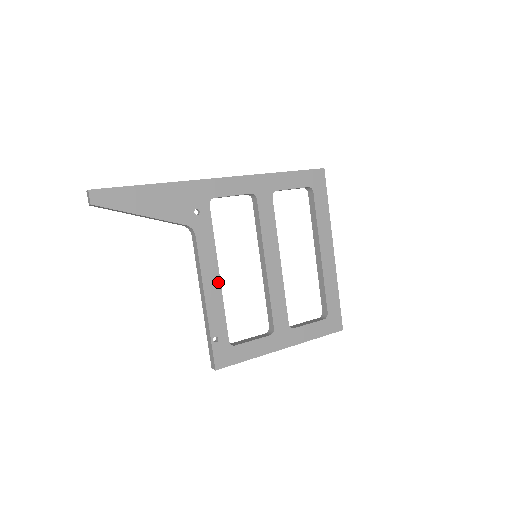
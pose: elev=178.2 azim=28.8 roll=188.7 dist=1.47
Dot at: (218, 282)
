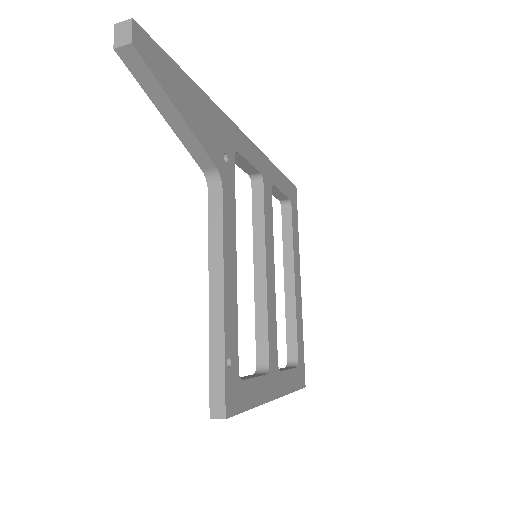
Dot at: (235, 271)
